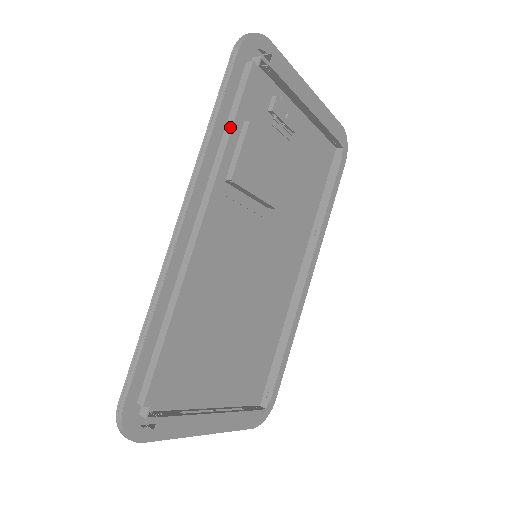
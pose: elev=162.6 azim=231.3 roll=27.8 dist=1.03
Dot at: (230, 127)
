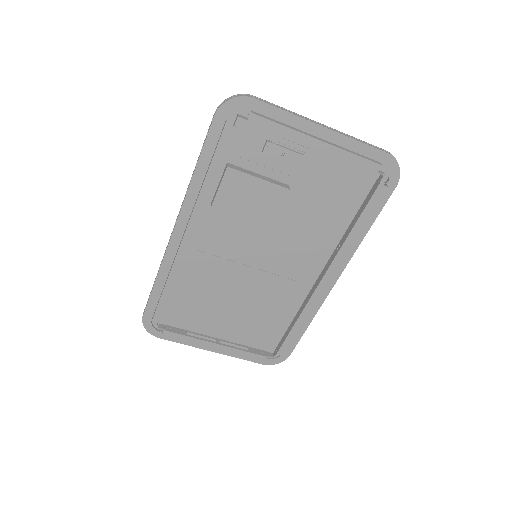
Dot at: (207, 172)
